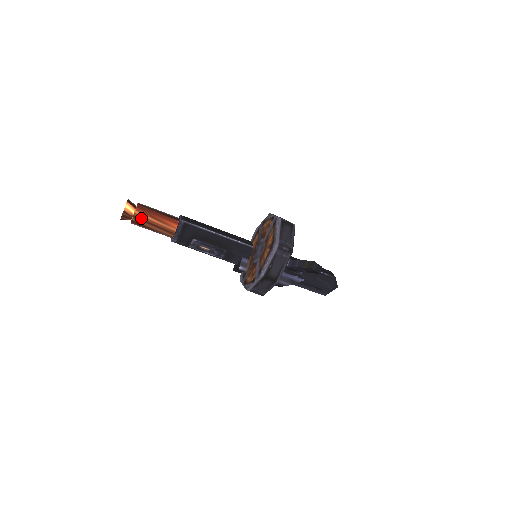
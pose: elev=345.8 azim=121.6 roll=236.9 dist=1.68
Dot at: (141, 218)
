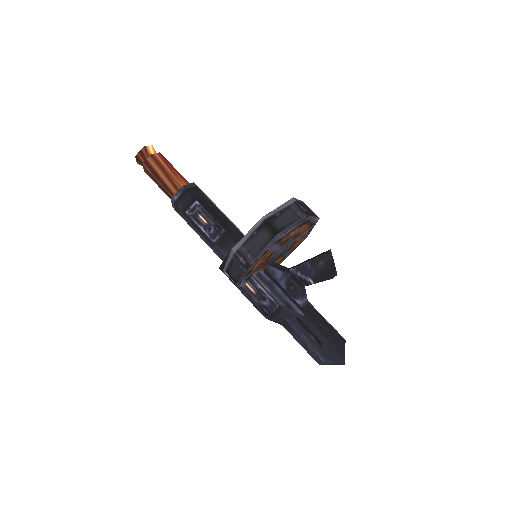
Dot at: (157, 160)
